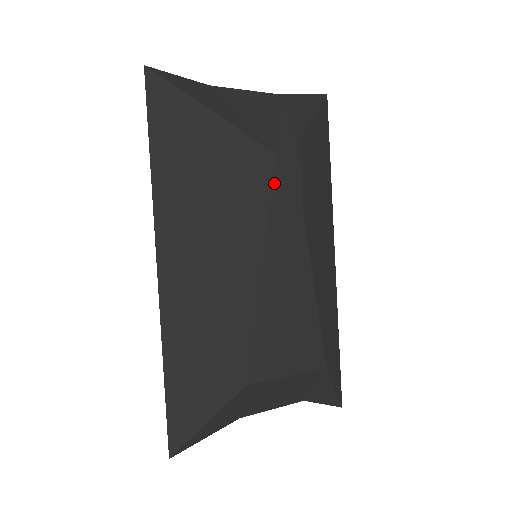
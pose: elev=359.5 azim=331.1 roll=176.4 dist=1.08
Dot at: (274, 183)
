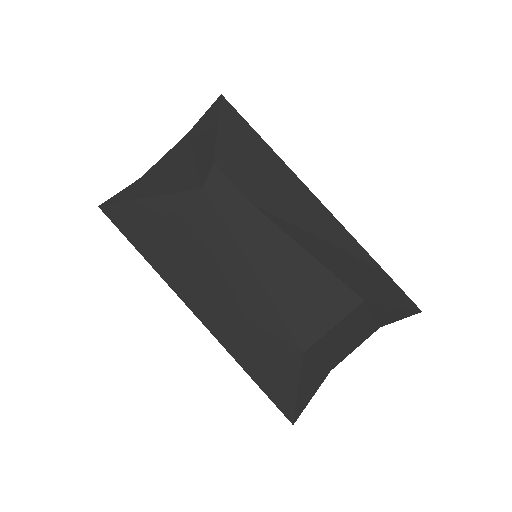
Dot at: (217, 207)
